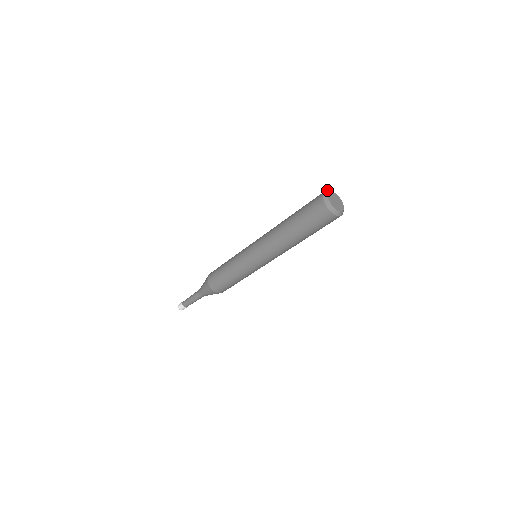
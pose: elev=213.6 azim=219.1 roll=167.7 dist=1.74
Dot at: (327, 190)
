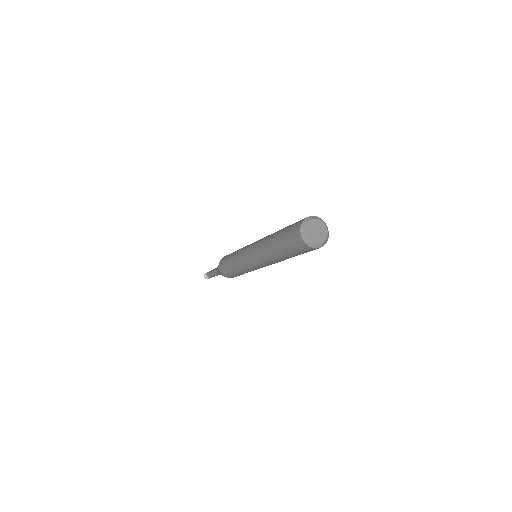
Dot at: (301, 223)
